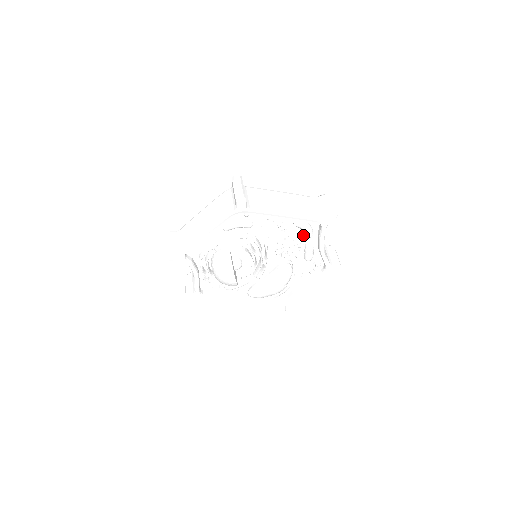
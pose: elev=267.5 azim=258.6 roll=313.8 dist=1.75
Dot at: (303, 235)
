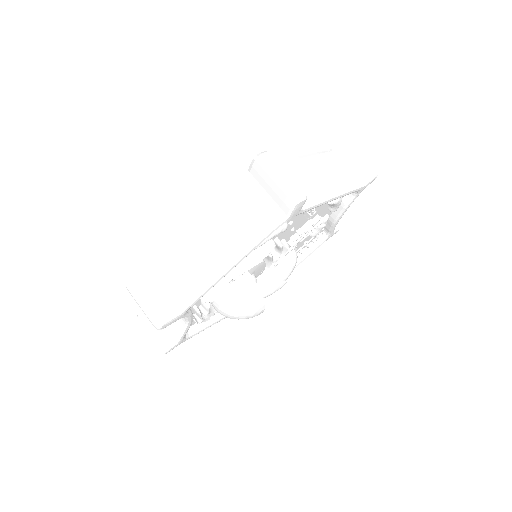
Dot at: (325, 210)
